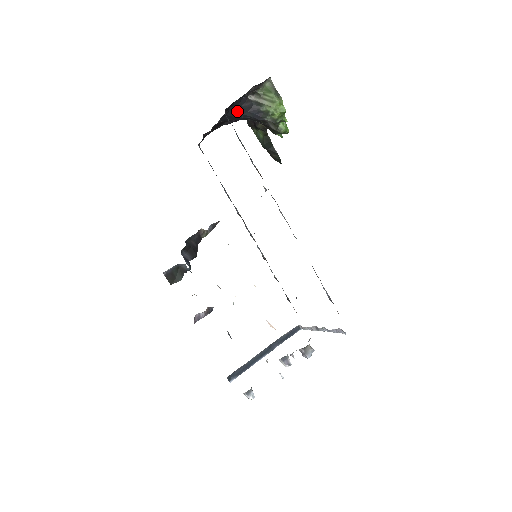
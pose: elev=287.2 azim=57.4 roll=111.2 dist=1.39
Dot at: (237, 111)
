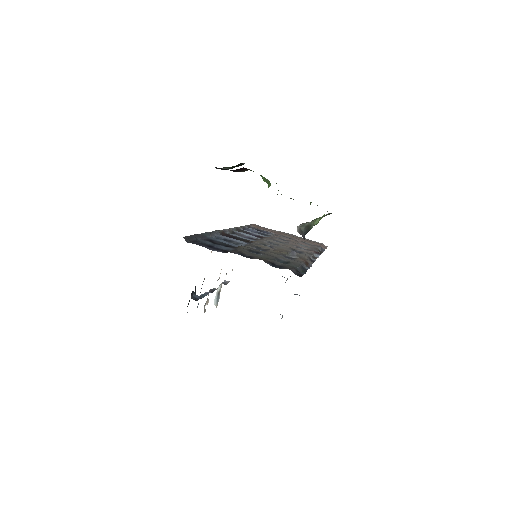
Dot at: occluded
